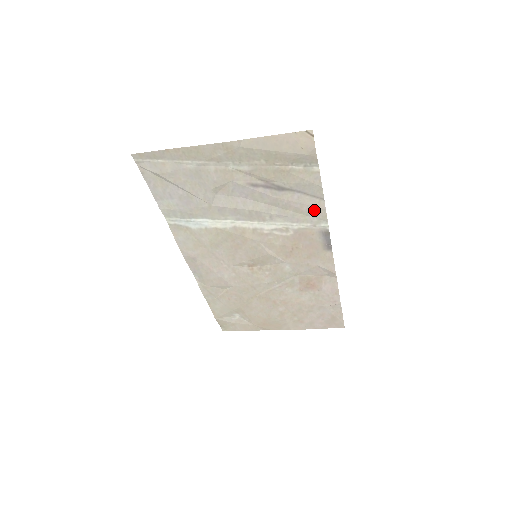
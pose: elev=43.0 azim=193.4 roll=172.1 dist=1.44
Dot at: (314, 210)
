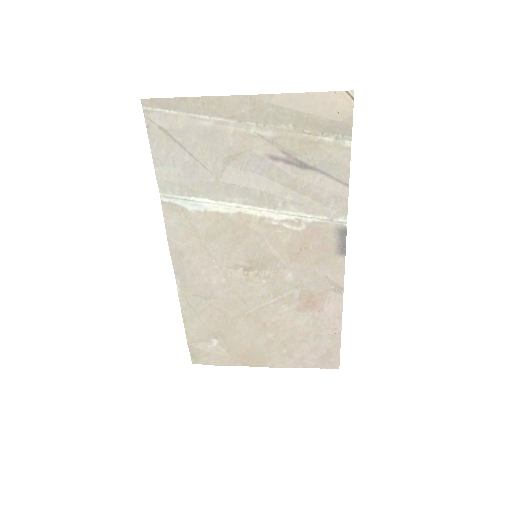
Dot at: (335, 199)
